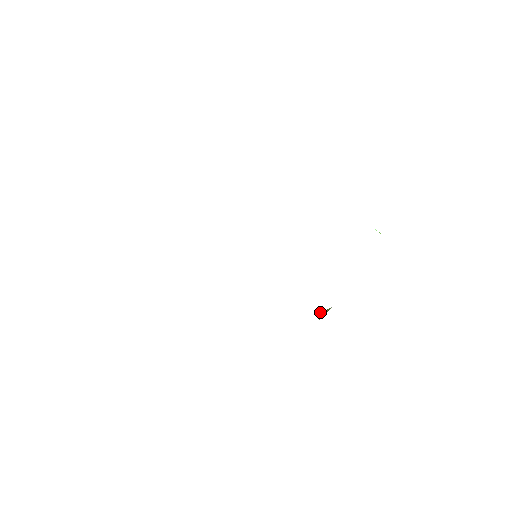
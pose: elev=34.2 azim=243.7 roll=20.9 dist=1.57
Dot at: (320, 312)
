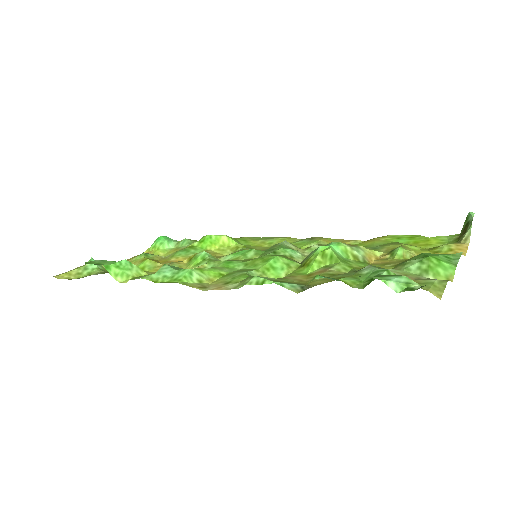
Dot at: occluded
